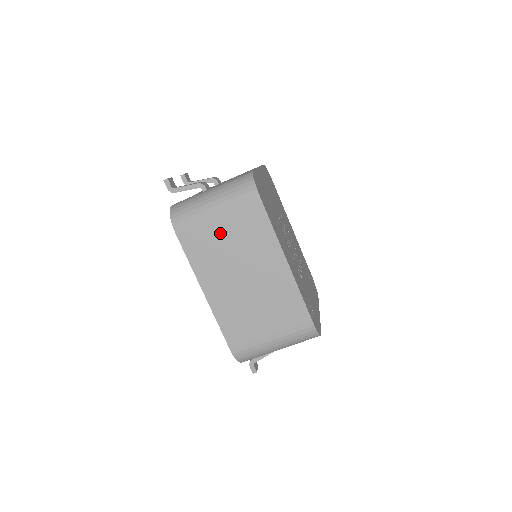
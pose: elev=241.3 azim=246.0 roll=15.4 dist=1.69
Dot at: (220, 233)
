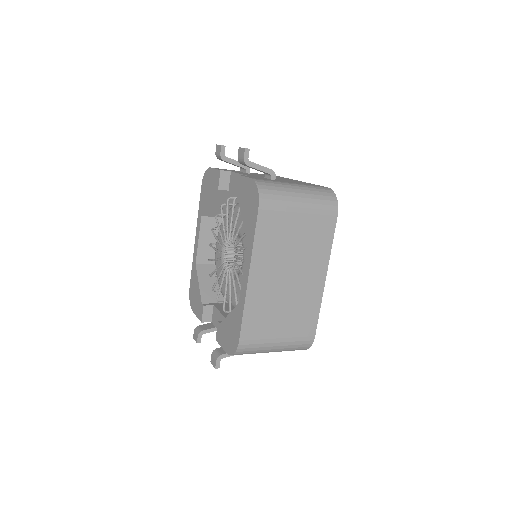
Dot at: (293, 228)
